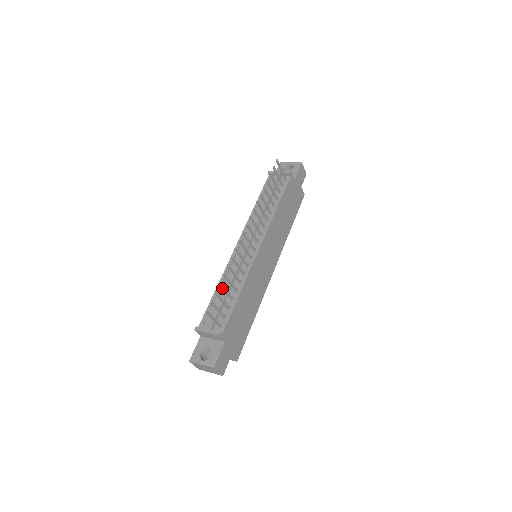
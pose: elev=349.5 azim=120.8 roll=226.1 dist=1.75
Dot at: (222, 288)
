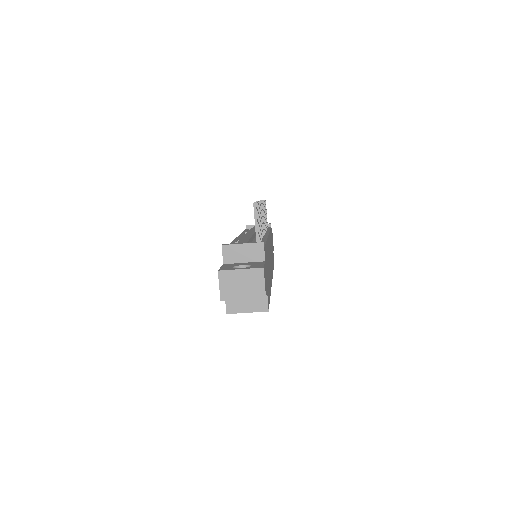
Dot at: occluded
